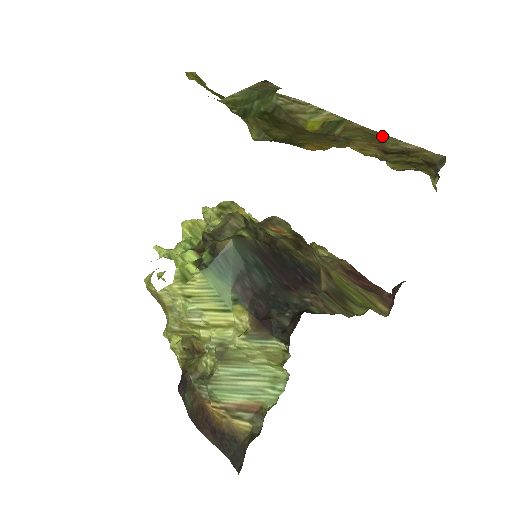
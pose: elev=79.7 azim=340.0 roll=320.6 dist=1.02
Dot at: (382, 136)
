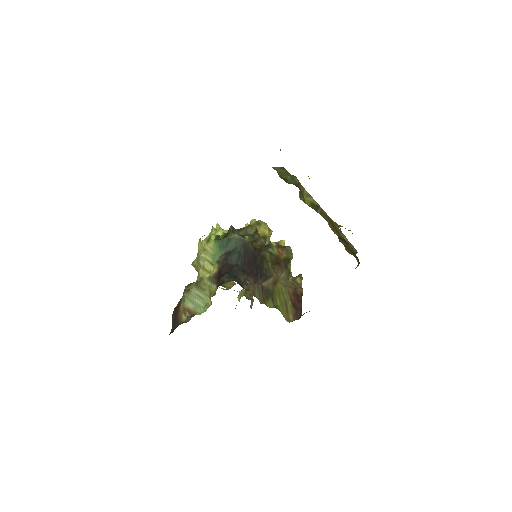
Dot at: (335, 225)
